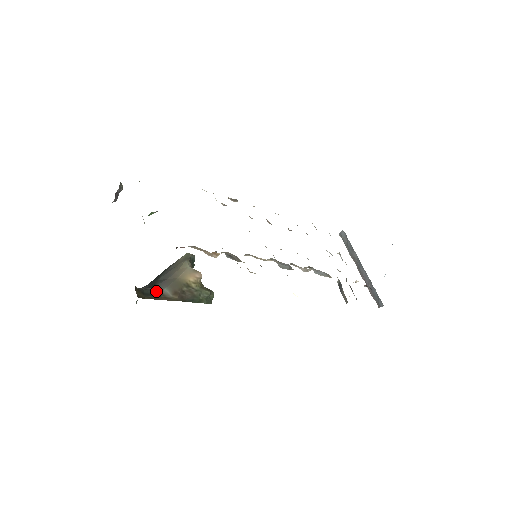
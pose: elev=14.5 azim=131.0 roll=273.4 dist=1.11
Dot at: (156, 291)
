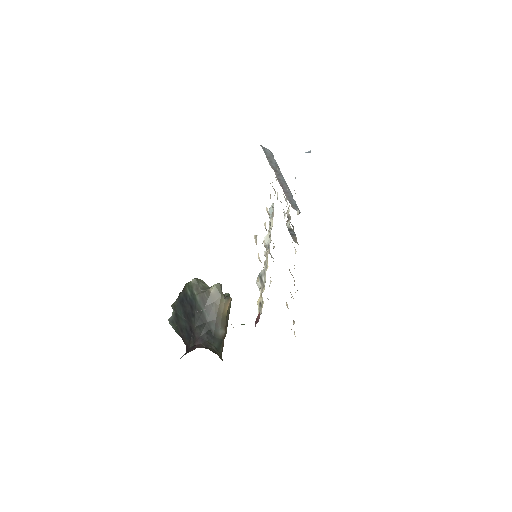
Dot at: (217, 337)
